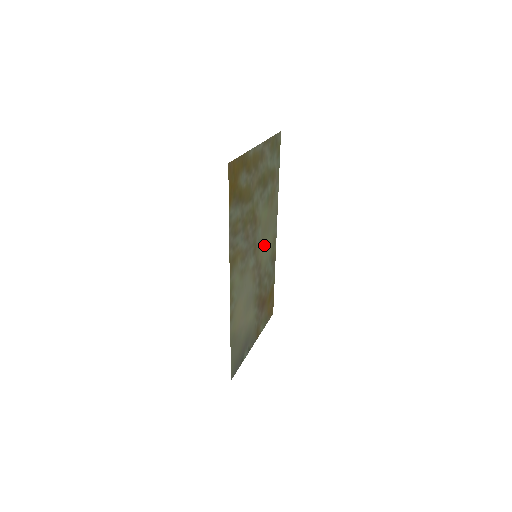
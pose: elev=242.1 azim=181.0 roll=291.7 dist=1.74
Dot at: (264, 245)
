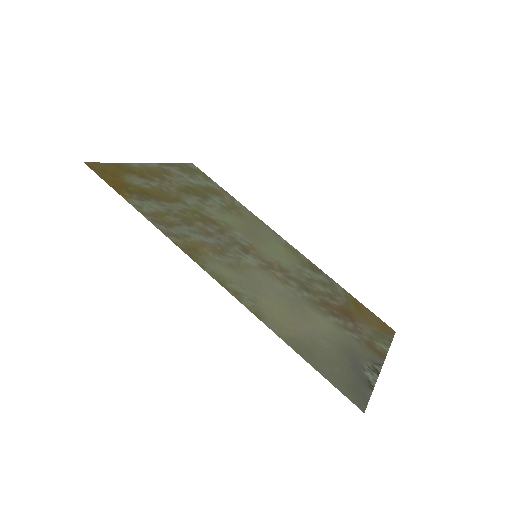
Dot at: (268, 250)
